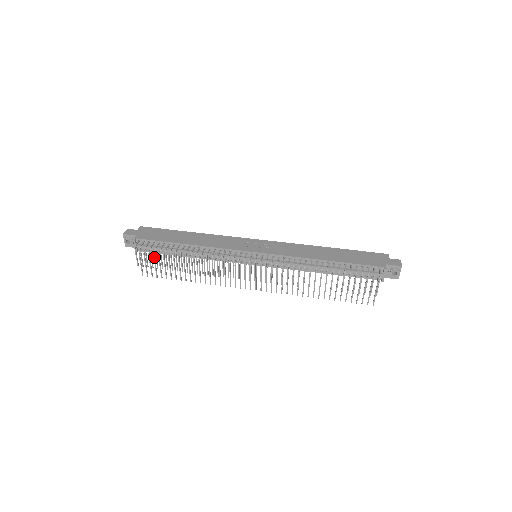
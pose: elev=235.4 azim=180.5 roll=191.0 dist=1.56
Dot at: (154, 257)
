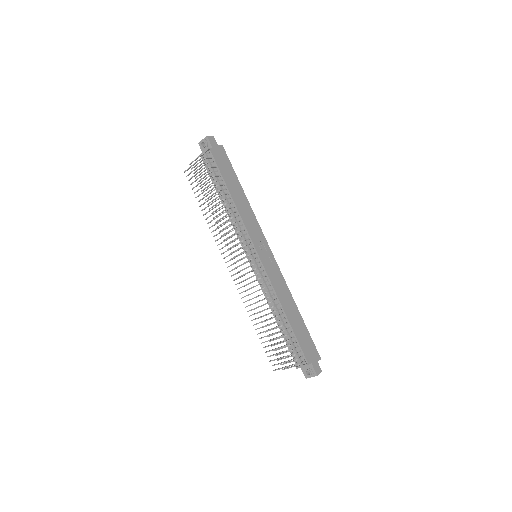
Dot at: (204, 174)
